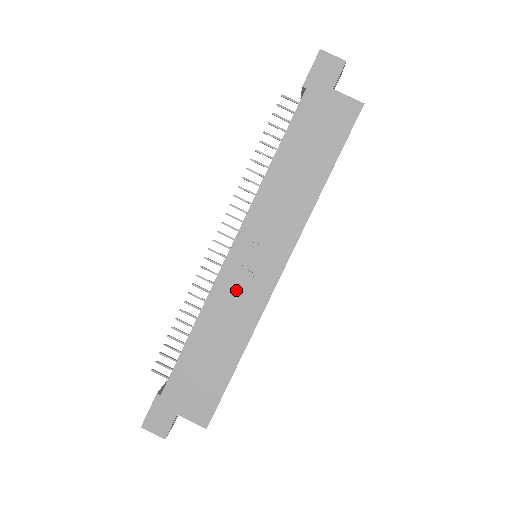
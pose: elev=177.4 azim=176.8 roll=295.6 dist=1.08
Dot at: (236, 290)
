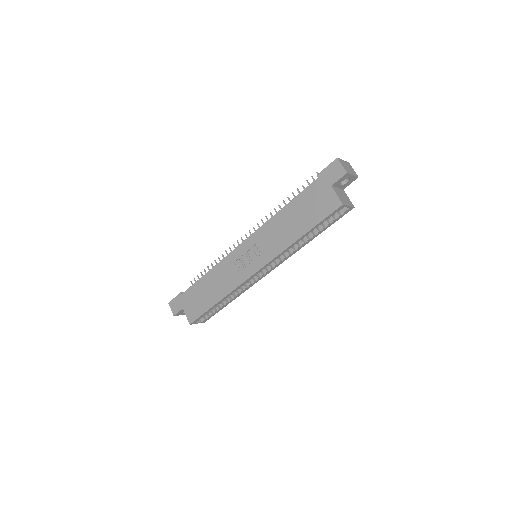
Dot at: (233, 267)
